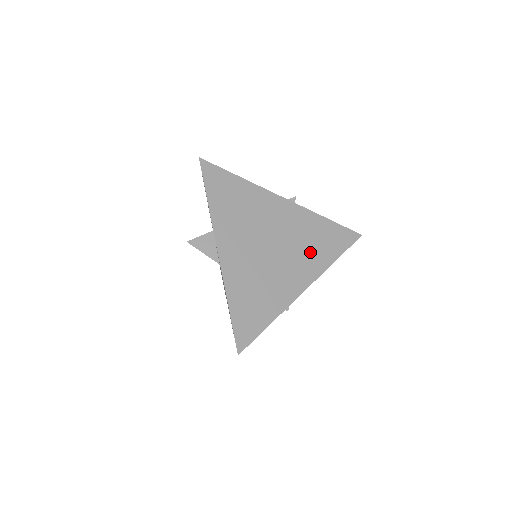
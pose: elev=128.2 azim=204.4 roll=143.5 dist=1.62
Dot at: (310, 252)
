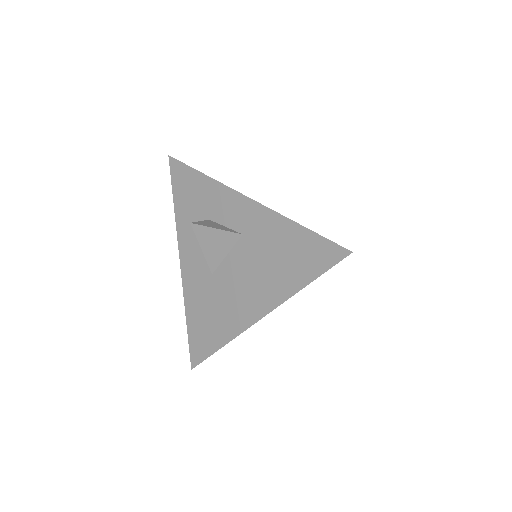
Dot at: occluded
